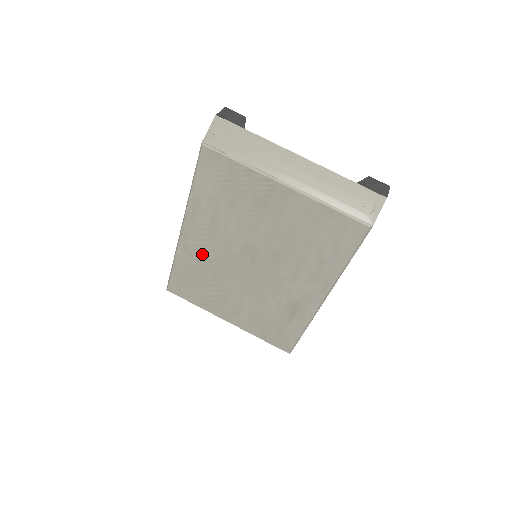
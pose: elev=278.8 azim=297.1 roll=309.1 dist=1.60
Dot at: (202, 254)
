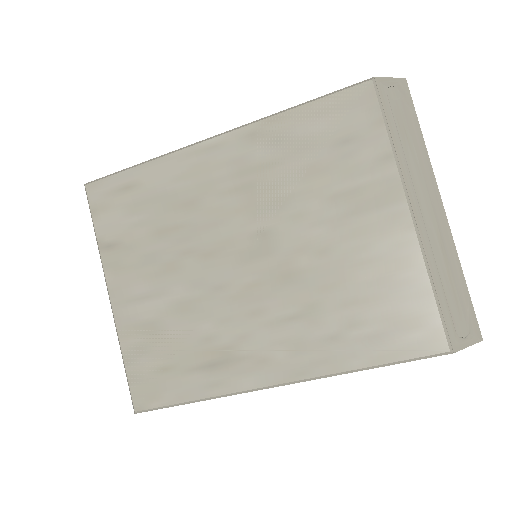
Dot at: (197, 188)
